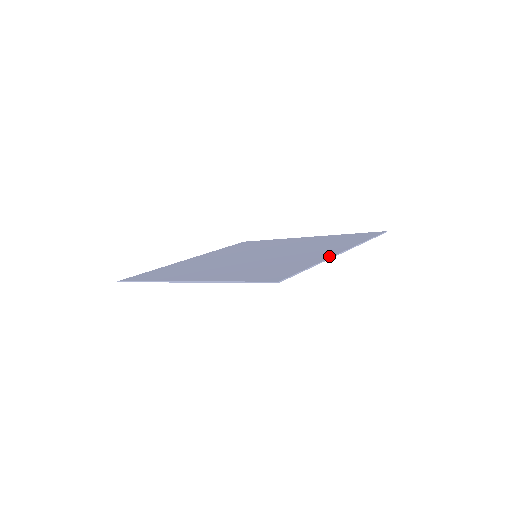
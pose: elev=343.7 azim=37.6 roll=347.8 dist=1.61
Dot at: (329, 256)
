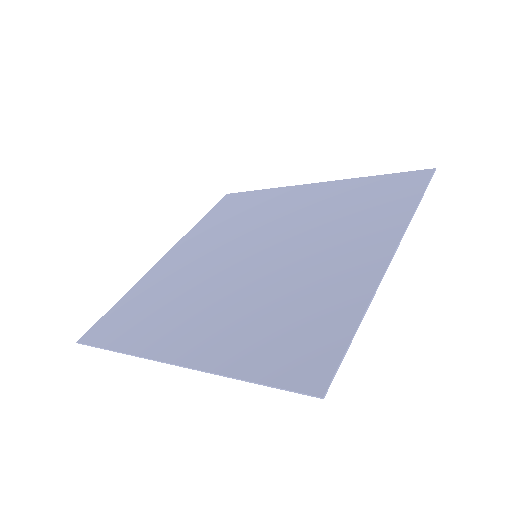
Dot at: (376, 276)
